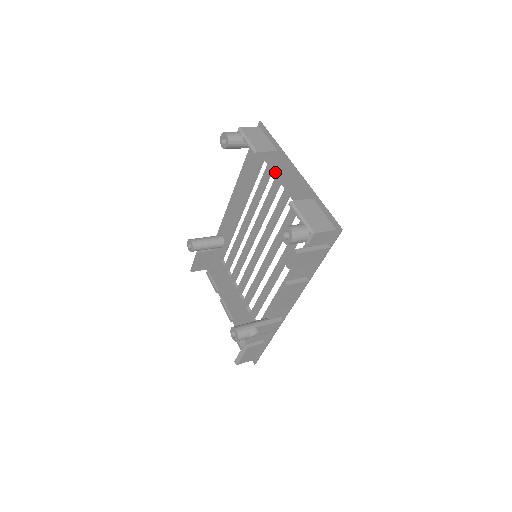
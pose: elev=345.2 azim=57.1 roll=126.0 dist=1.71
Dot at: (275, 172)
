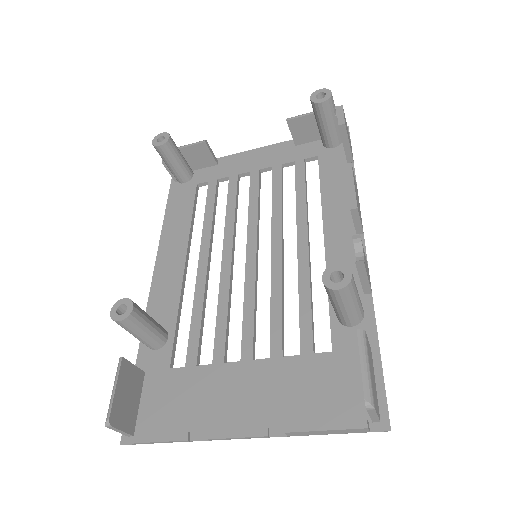
Dot at: (226, 174)
